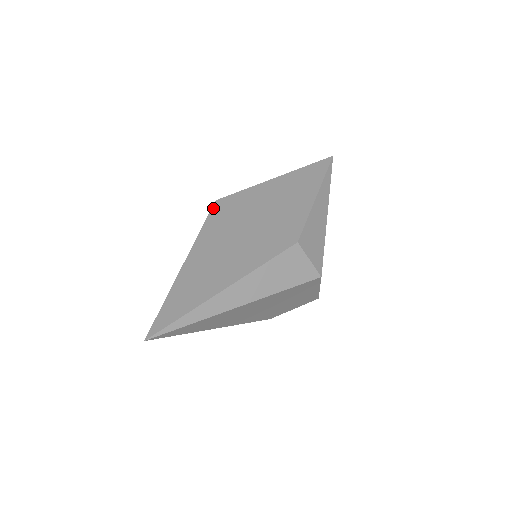
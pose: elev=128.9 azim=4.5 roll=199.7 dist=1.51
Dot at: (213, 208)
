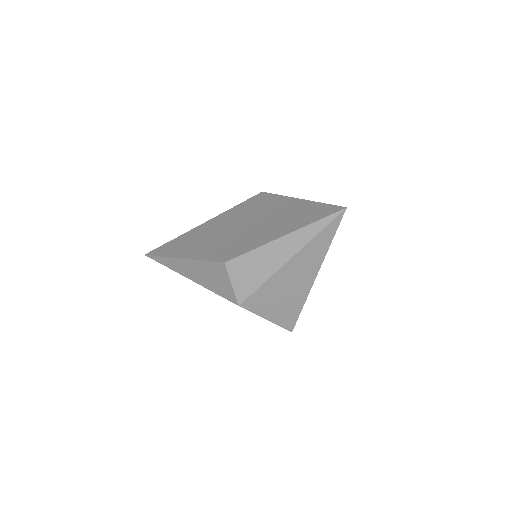
Dot at: (253, 197)
